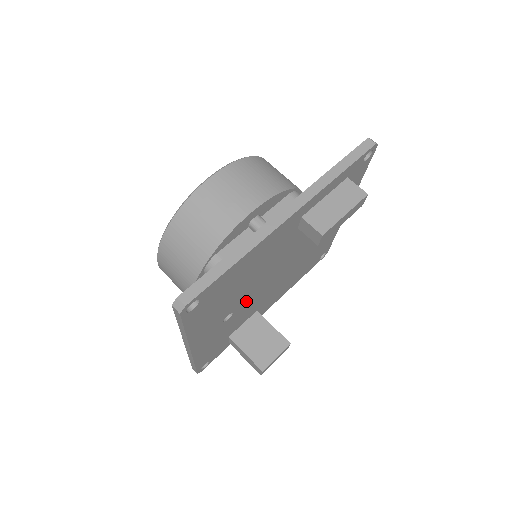
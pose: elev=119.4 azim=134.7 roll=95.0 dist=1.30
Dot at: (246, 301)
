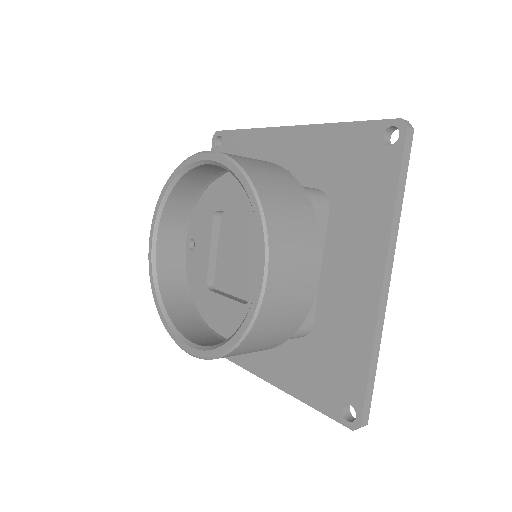
Dot at: occluded
